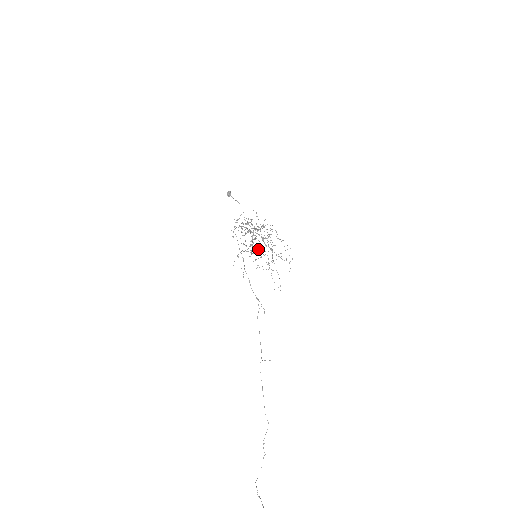
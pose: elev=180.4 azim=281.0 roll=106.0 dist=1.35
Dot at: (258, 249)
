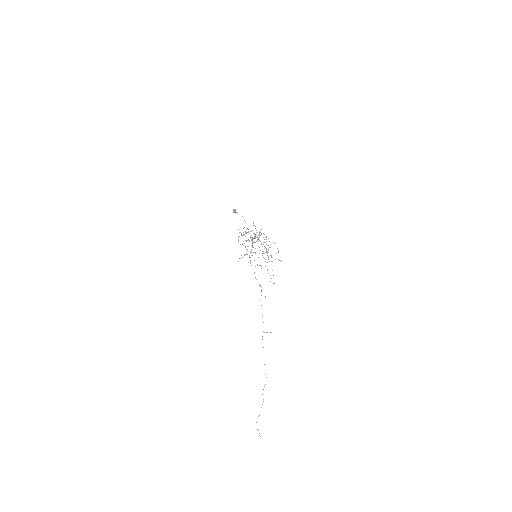
Dot at: occluded
